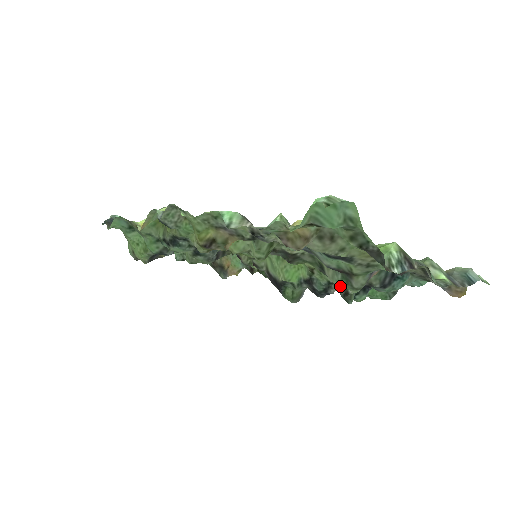
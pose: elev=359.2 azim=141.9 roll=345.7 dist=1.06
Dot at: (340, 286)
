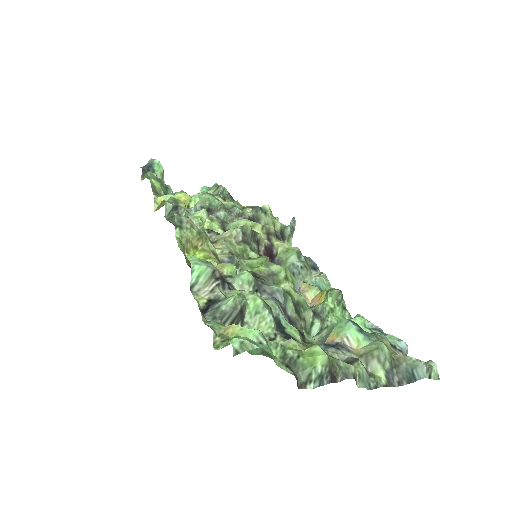
Dot at: (305, 329)
